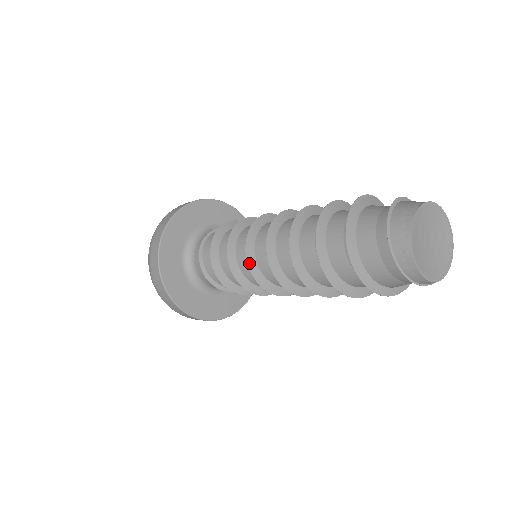
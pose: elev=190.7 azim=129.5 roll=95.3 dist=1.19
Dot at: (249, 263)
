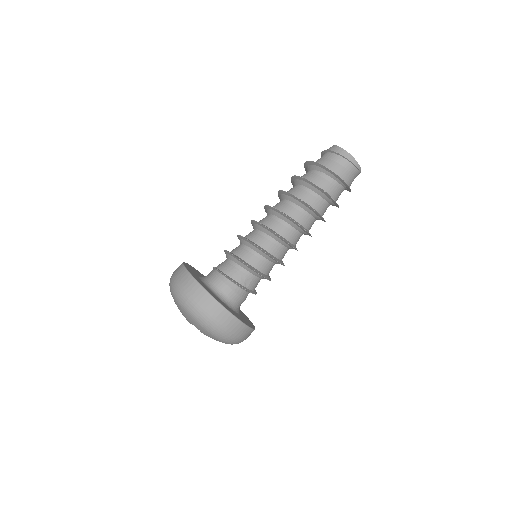
Dot at: (258, 222)
